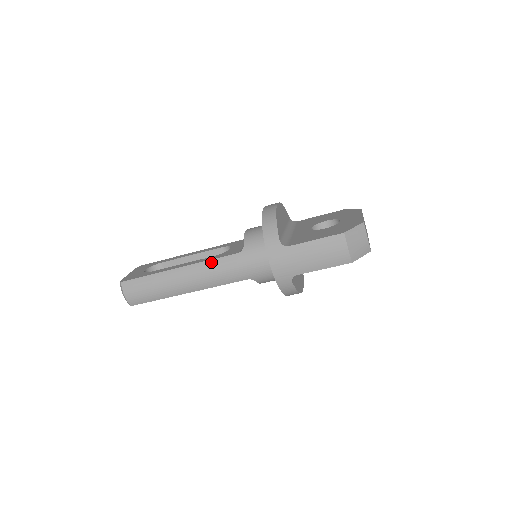
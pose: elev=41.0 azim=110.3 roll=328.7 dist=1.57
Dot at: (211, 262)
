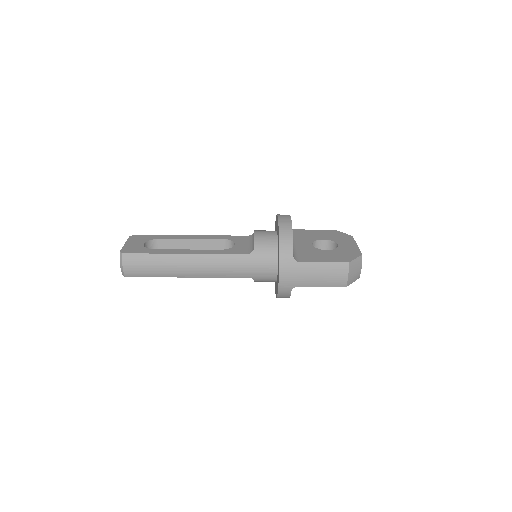
Dot at: (220, 256)
